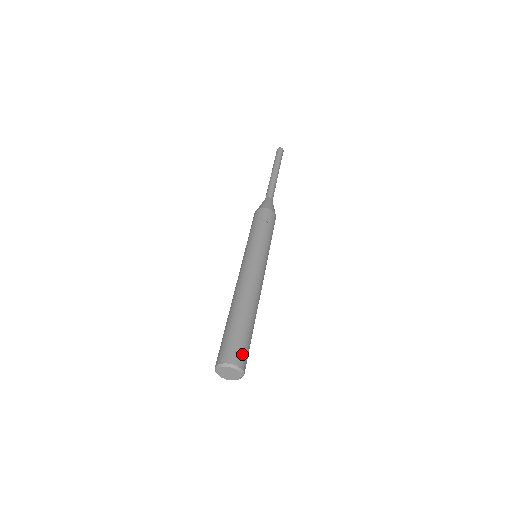
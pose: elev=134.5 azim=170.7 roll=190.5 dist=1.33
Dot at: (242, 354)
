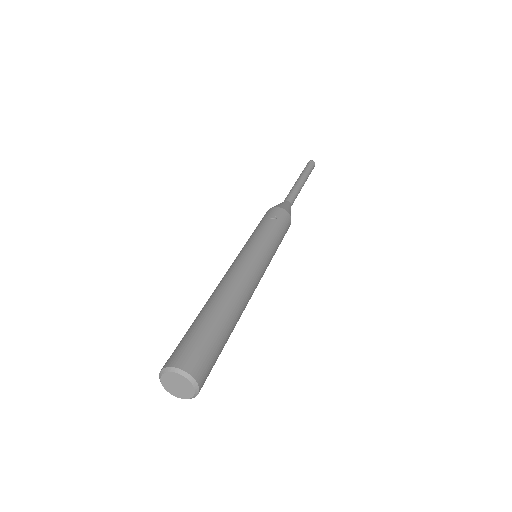
Dot at: (200, 358)
